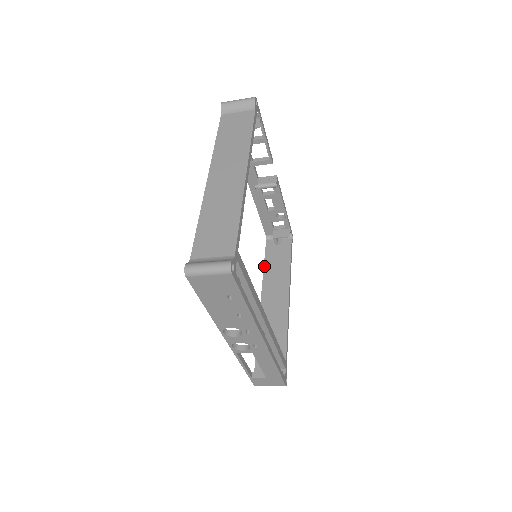
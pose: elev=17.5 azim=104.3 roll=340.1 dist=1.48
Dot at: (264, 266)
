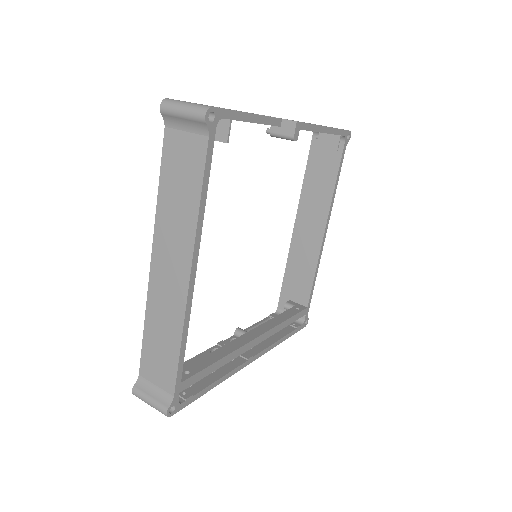
Dot at: (304, 179)
